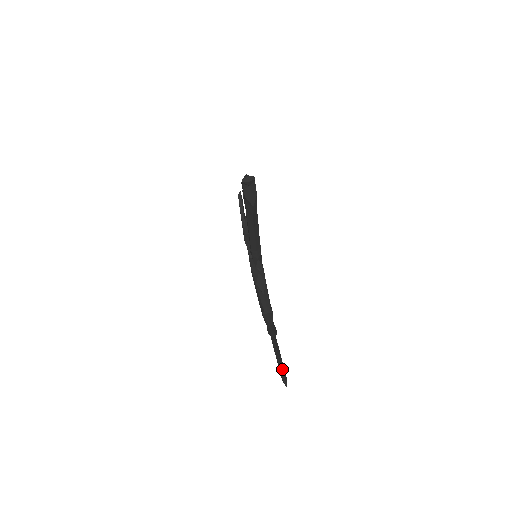
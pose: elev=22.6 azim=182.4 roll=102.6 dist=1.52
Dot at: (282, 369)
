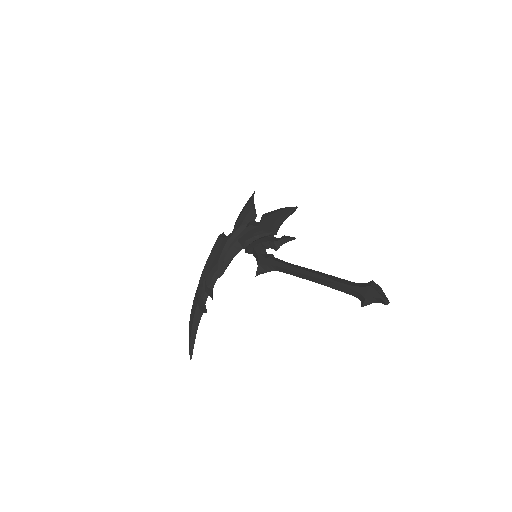
Dot at: (194, 343)
